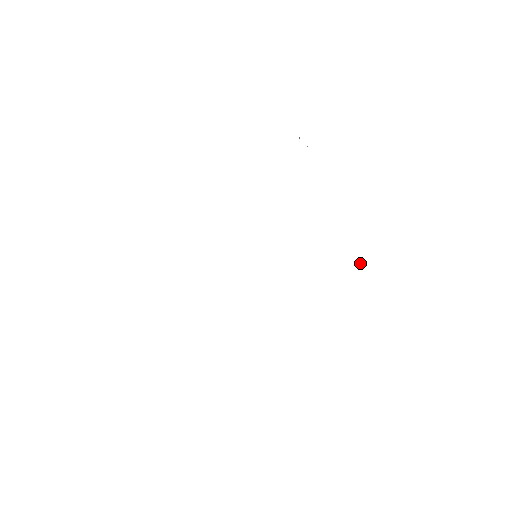
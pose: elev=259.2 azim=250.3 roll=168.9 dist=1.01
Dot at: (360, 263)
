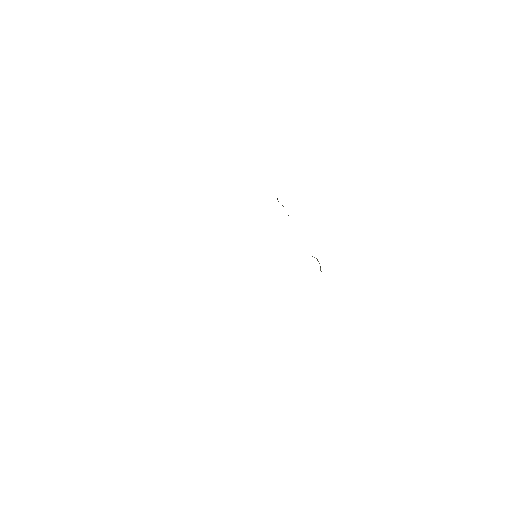
Dot at: (320, 268)
